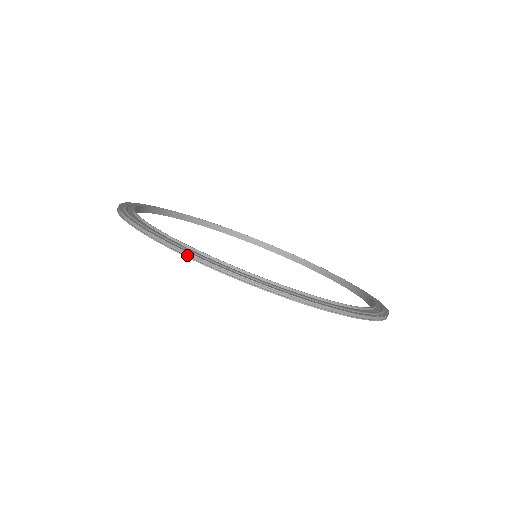
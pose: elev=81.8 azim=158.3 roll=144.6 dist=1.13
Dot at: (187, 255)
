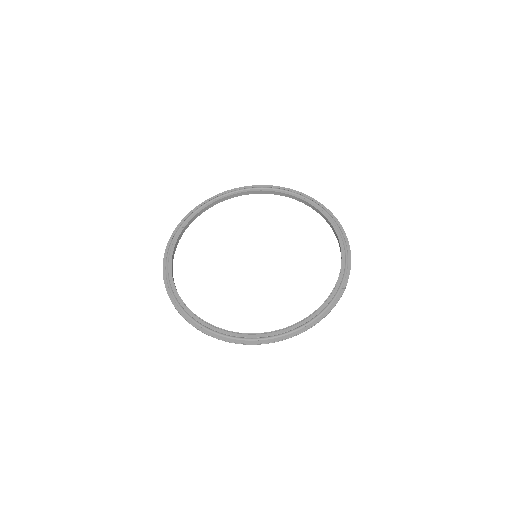
Dot at: (230, 342)
